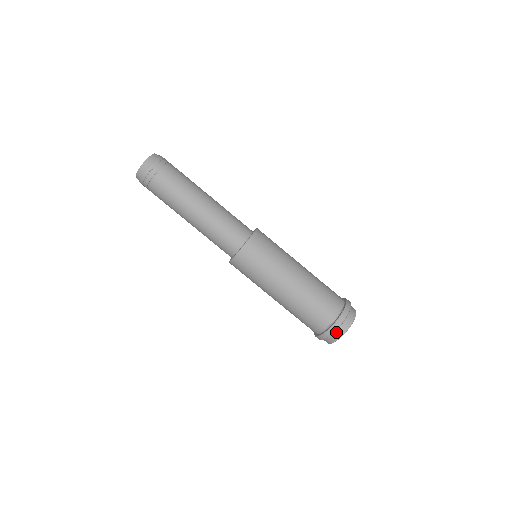
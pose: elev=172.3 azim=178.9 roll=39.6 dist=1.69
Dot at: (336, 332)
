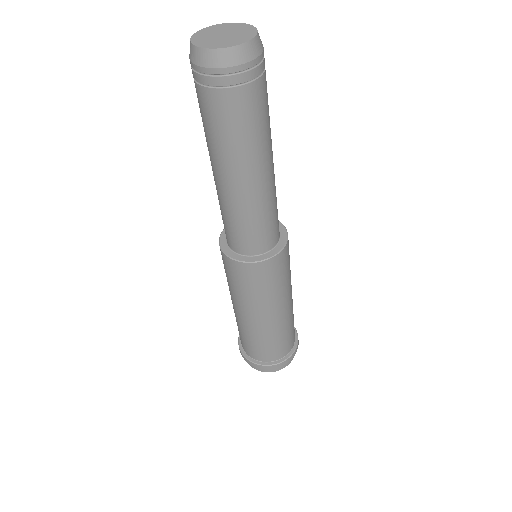
Dot at: occluded
